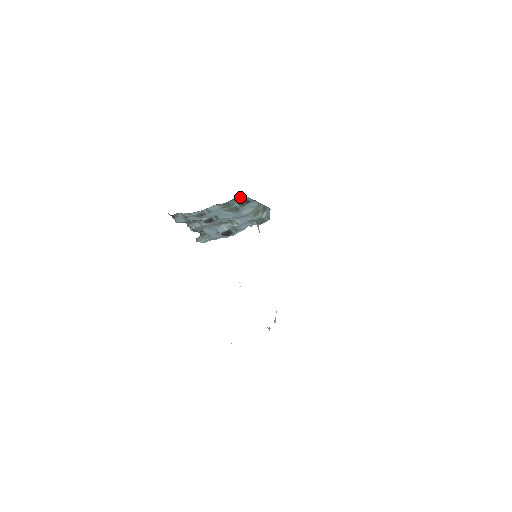
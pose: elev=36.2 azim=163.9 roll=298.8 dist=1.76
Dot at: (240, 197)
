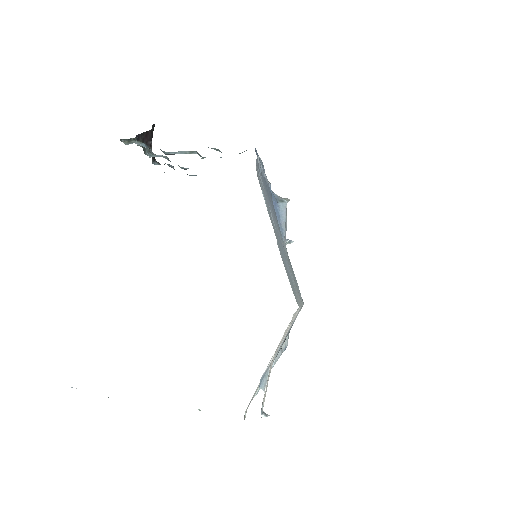
Dot at: occluded
